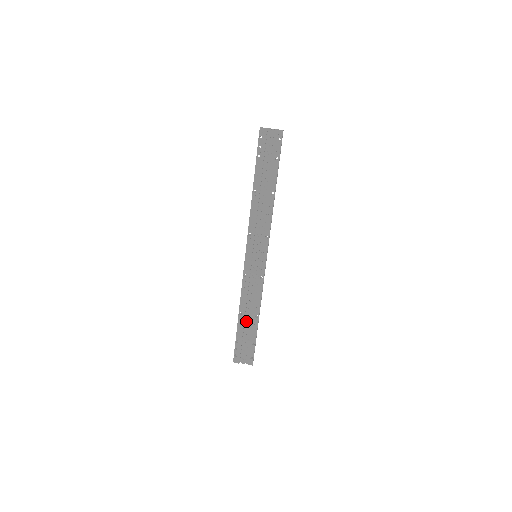
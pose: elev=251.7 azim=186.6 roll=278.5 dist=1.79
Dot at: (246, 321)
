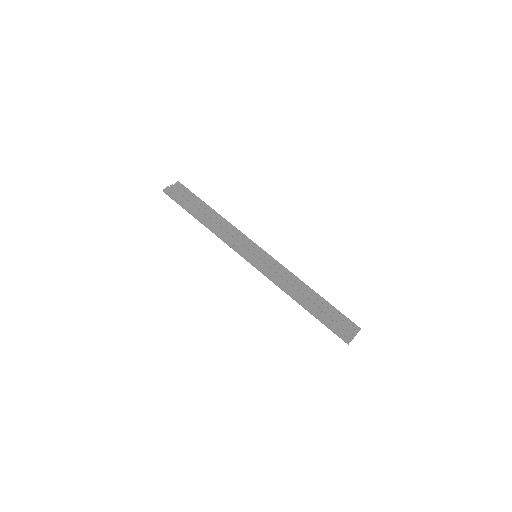
Dot at: (311, 304)
